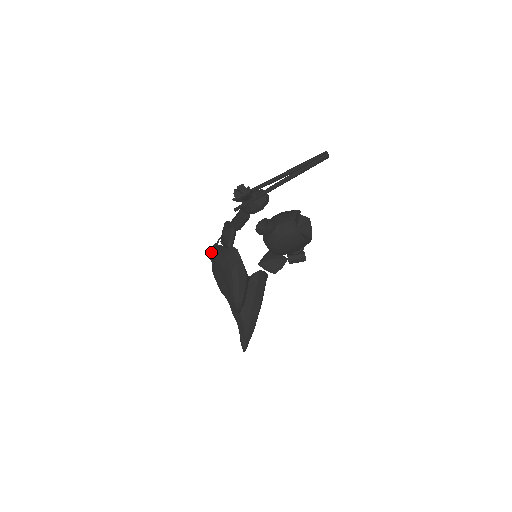
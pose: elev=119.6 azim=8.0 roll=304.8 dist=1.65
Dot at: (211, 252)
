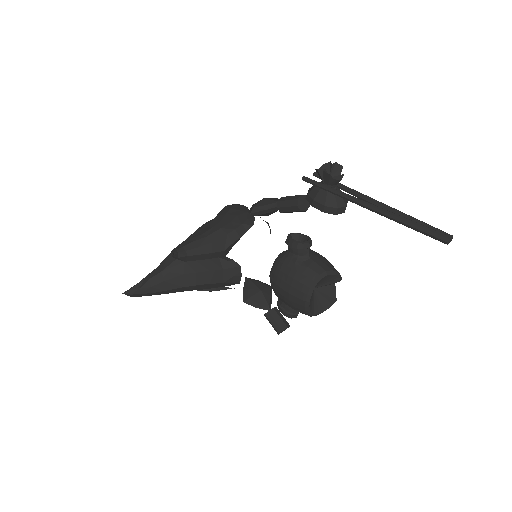
Dot at: occluded
